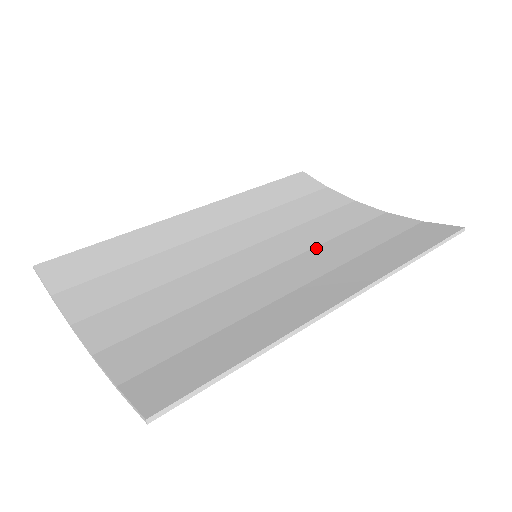
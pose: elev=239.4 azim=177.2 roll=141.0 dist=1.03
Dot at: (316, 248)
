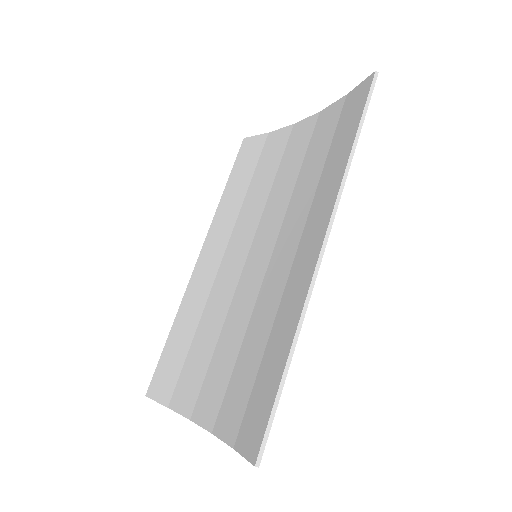
Dot at: (289, 206)
